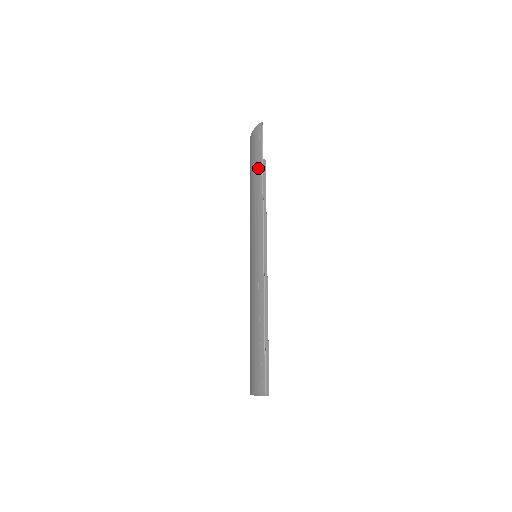
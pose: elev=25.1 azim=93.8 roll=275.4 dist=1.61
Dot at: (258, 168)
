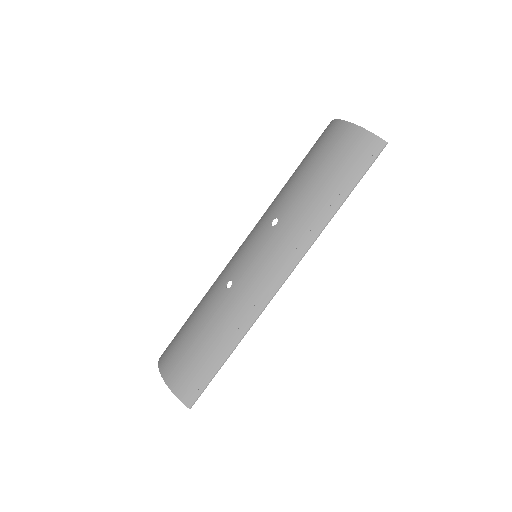
Dot at: (341, 193)
